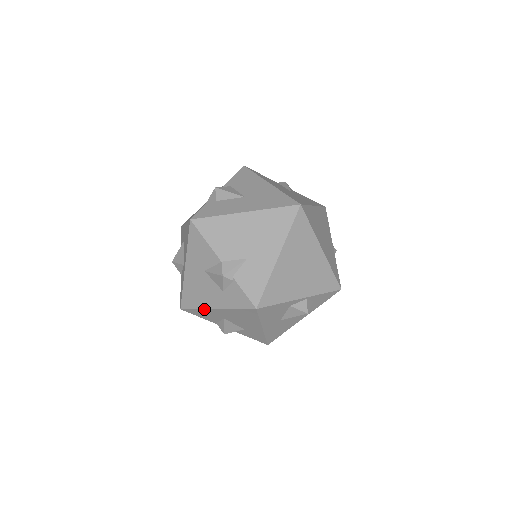
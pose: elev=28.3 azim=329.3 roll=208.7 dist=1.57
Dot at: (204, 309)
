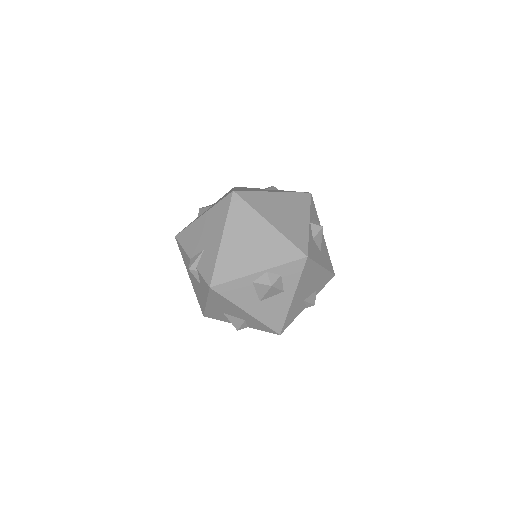
Dot at: (205, 308)
